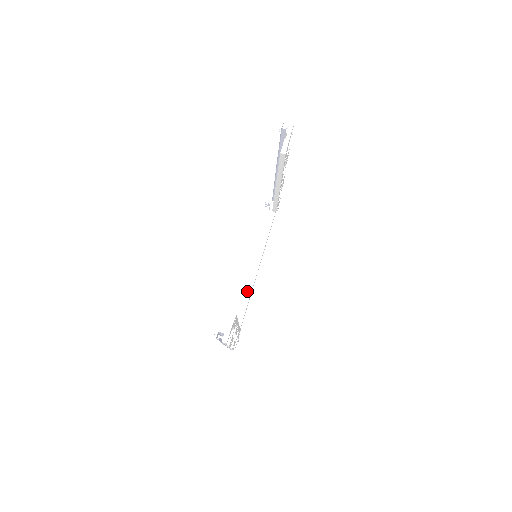
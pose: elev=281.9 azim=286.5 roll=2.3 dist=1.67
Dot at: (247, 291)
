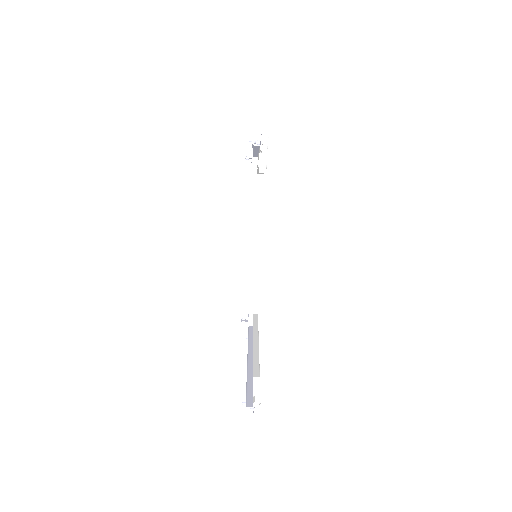
Dot at: (253, 267)
